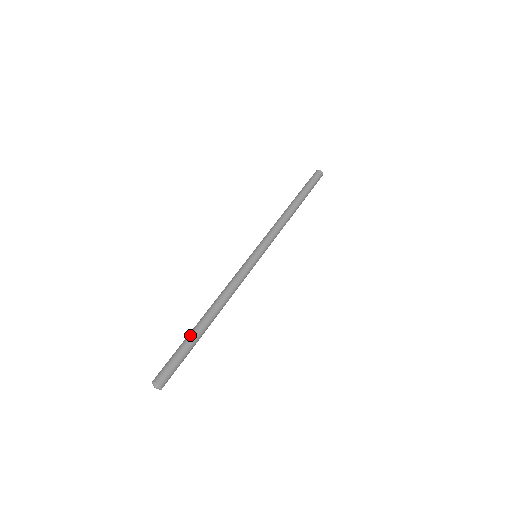
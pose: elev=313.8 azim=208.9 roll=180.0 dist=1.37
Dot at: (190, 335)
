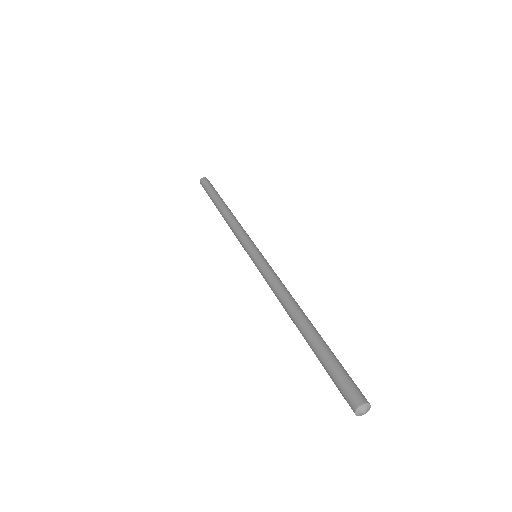
Dot at: (314, 347)
